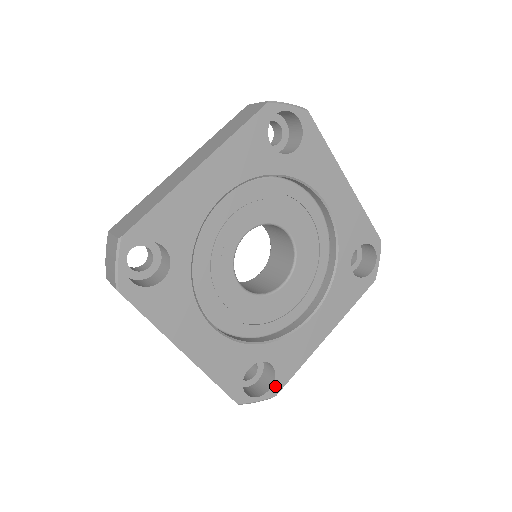
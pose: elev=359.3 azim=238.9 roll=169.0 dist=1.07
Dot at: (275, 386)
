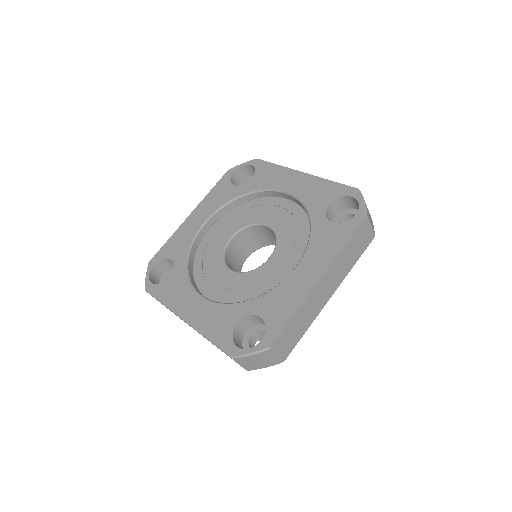
Dot at: (268, 336)
